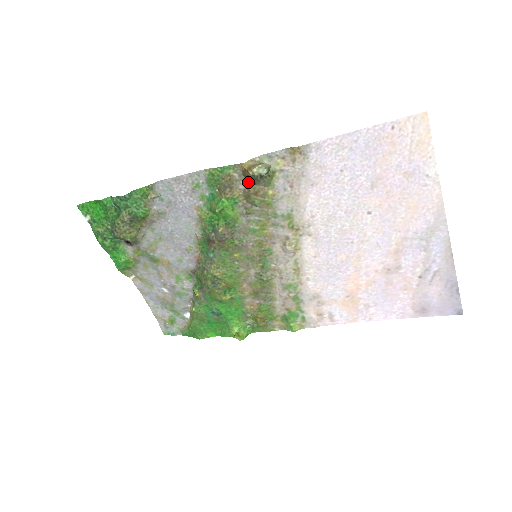
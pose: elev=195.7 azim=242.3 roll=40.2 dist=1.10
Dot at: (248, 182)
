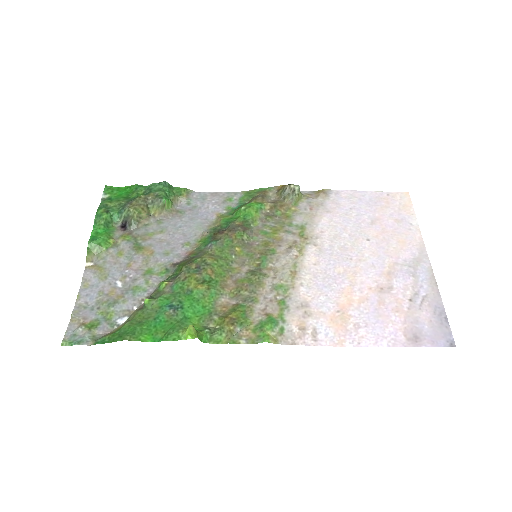
Dot at: (278, 199)
